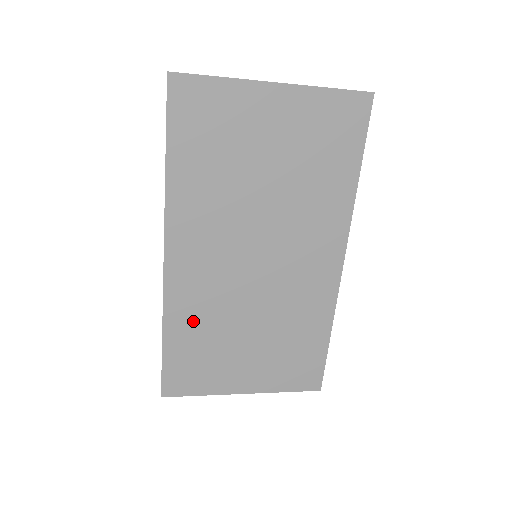
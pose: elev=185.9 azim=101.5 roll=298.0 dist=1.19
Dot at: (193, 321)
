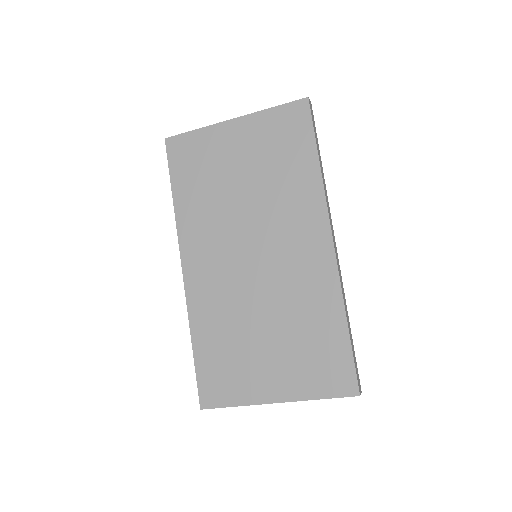
Dot at: (213, 324)
